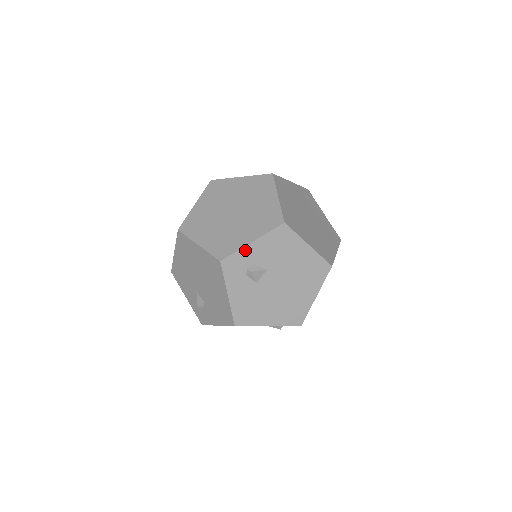
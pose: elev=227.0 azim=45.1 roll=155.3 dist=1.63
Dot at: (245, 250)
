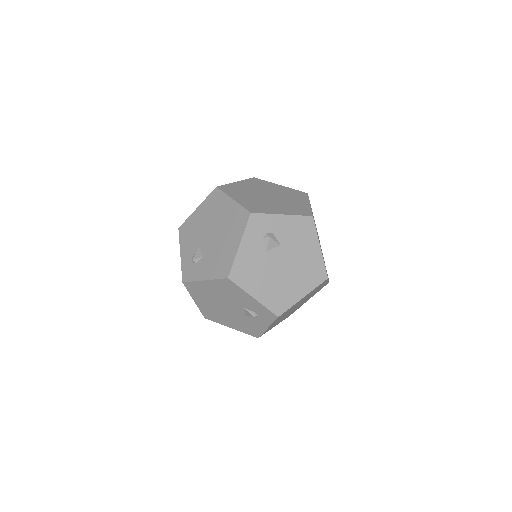
Dot at: (274, 217)
